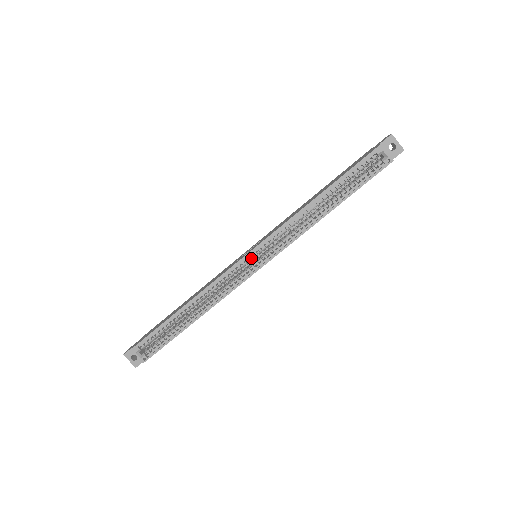
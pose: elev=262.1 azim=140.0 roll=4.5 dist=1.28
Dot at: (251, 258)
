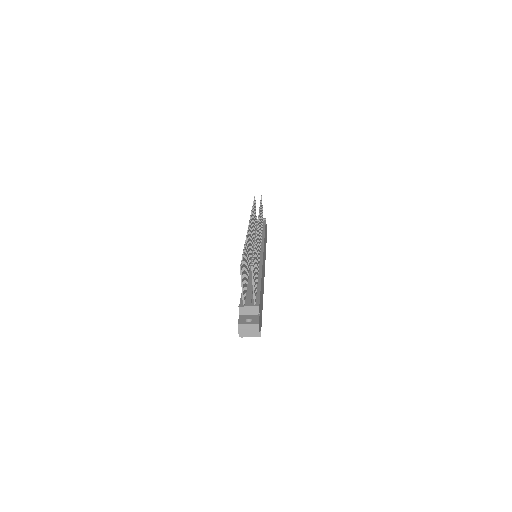
Dot at: occluded
